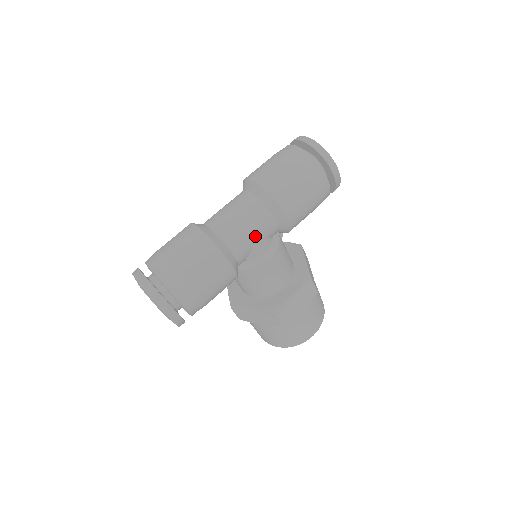
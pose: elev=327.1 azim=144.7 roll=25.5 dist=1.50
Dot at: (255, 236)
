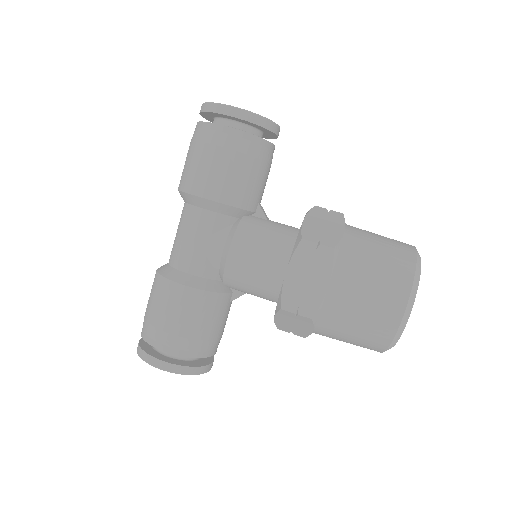
Dot at: (194, 239)
